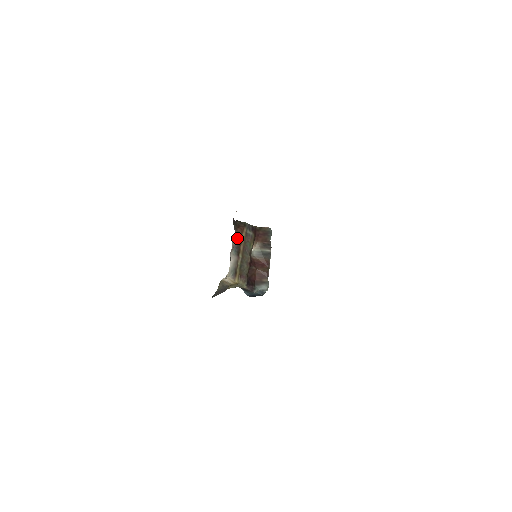
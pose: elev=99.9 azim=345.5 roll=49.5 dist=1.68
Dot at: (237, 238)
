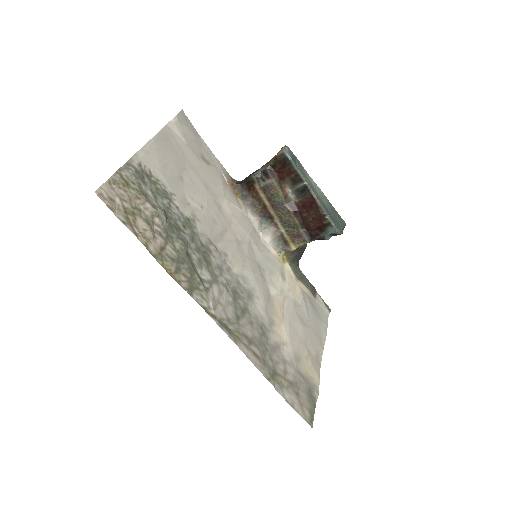
Dot at: (255, 207)
